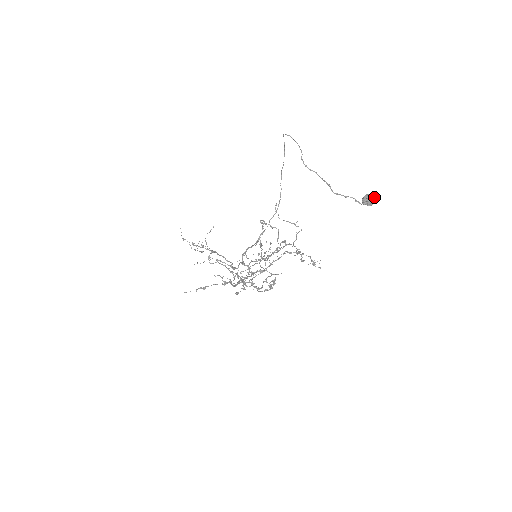
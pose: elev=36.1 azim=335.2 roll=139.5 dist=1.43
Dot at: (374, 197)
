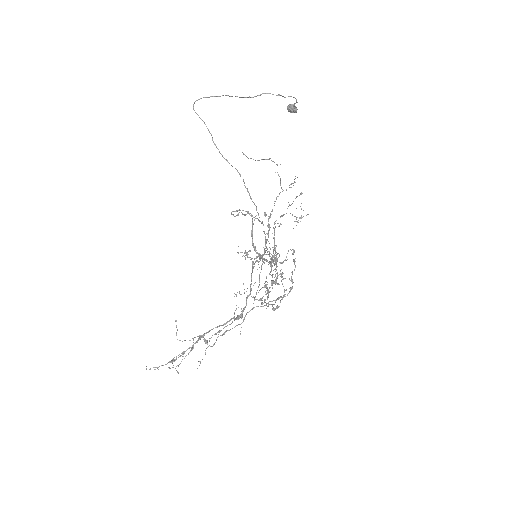
Dot at: occluded
